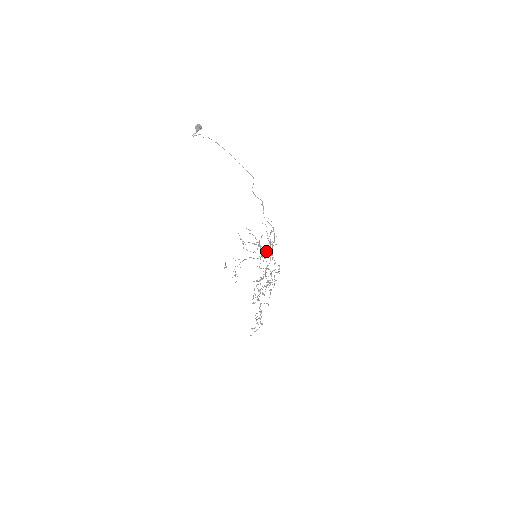
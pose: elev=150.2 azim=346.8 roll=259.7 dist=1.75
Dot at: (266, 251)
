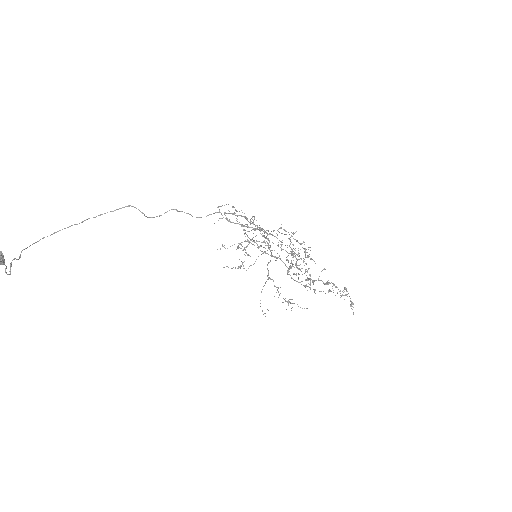
Dot at: occluded
